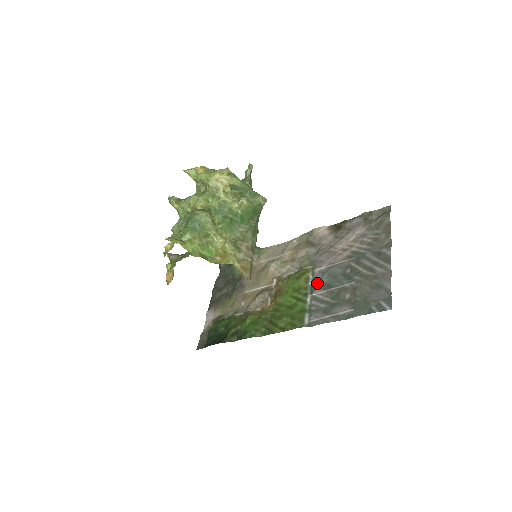
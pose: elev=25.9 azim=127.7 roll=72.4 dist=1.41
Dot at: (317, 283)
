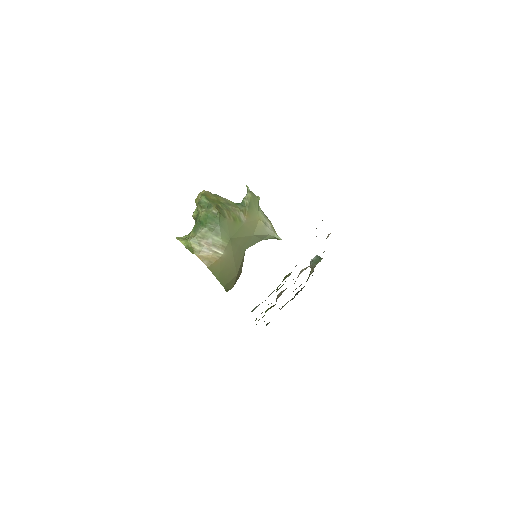
Dot at: (283, 280)
